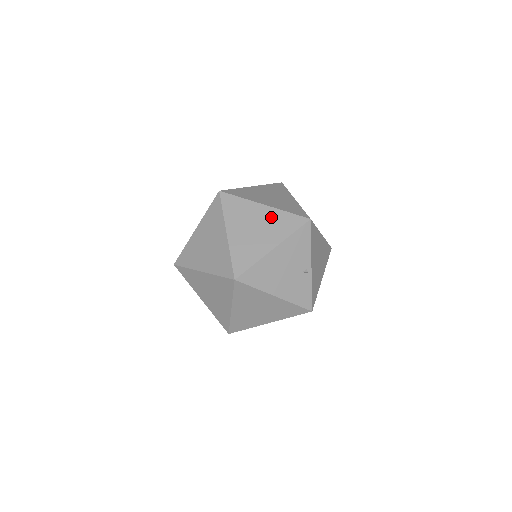
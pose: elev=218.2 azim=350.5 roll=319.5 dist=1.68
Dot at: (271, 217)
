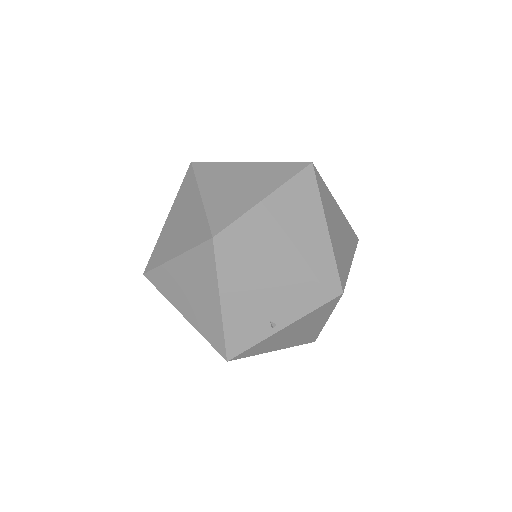
Dot at: (317, 242)
